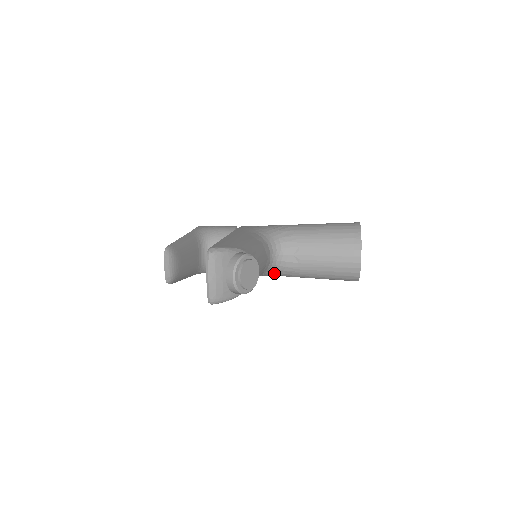
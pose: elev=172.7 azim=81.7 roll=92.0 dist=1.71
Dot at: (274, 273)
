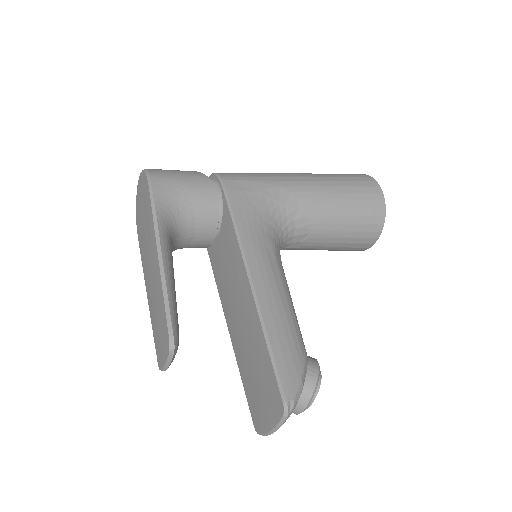
Dot at: occluded
